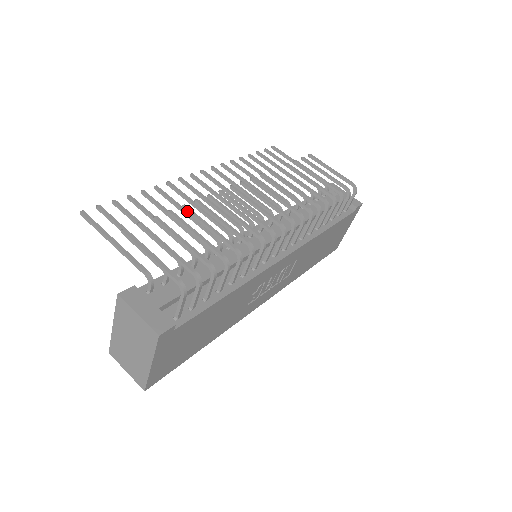
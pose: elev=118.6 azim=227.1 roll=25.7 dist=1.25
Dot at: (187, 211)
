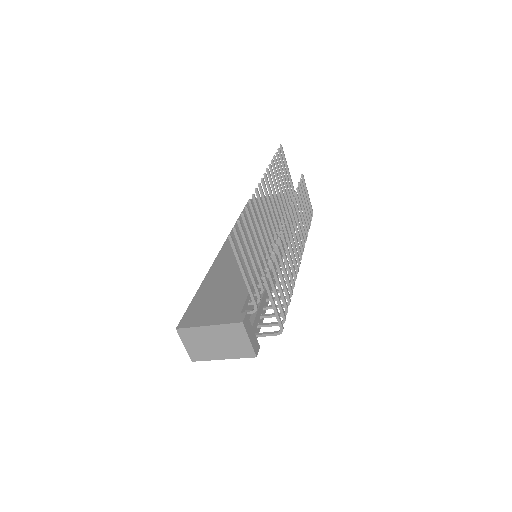
Dot at: (278, 251)
